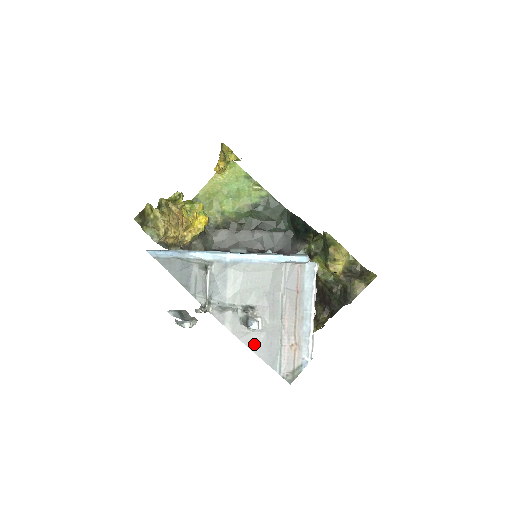
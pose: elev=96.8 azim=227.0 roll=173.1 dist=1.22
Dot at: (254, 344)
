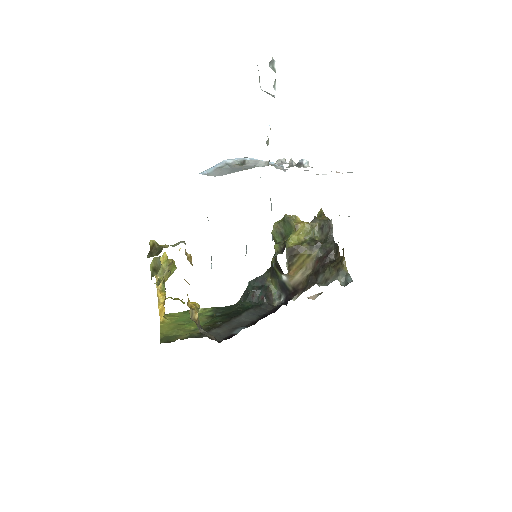
Dot at: occluded
